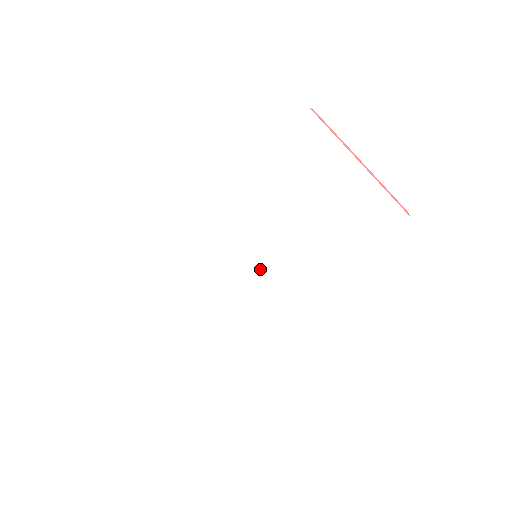
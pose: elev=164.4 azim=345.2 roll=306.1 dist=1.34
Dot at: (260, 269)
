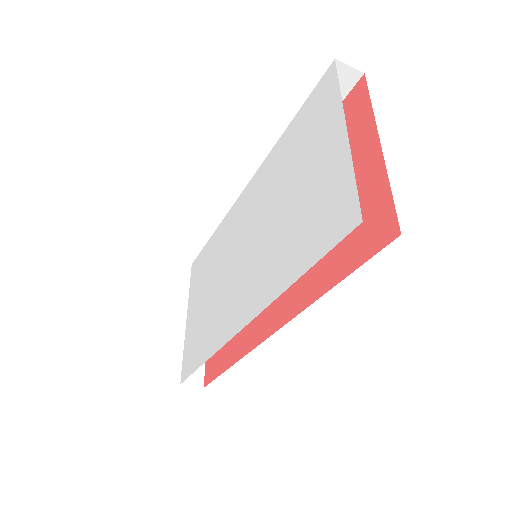
Dot at: (241, 267)
